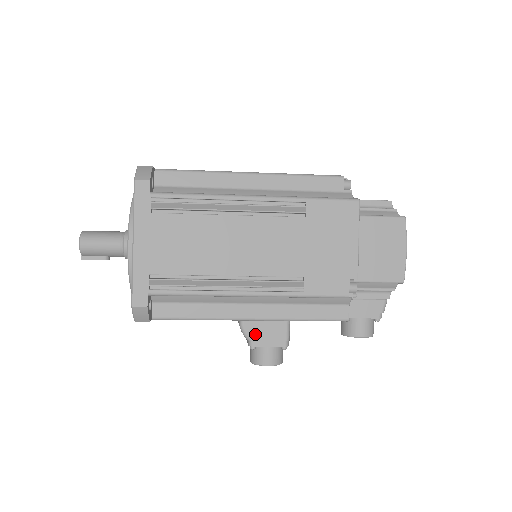
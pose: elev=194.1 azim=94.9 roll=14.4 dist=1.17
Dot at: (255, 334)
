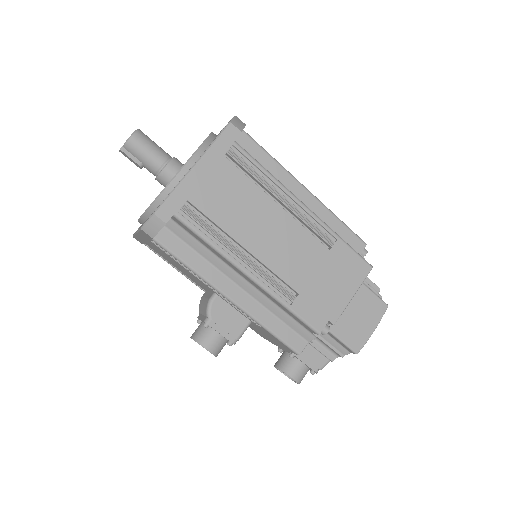
Dot at: (217, 315)
